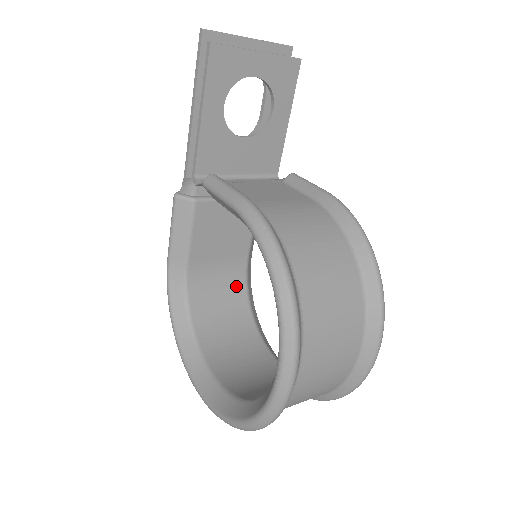
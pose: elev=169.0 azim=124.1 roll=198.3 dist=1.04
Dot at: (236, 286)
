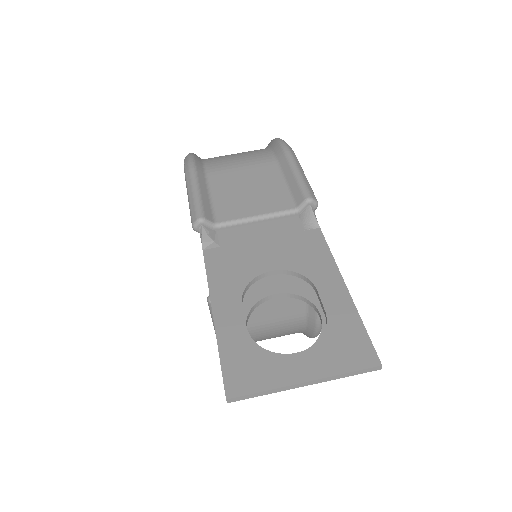
Dot at: occluded
